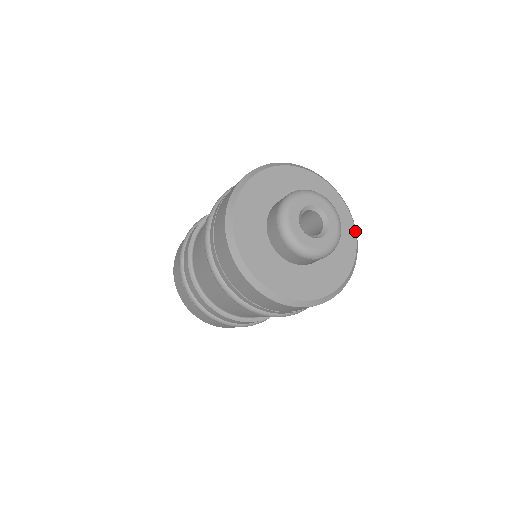
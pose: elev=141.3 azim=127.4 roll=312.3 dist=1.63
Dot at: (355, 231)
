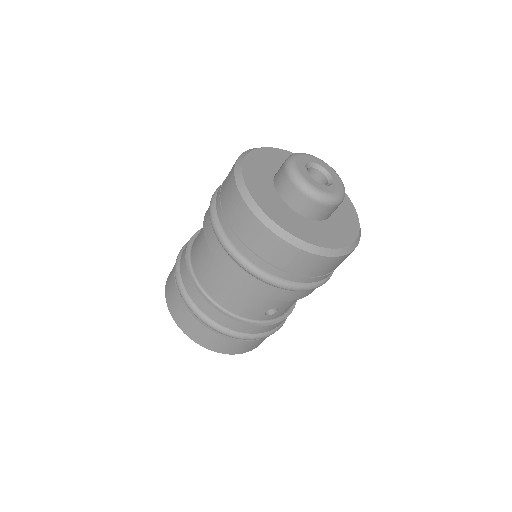
Dot at: (358, 219)
